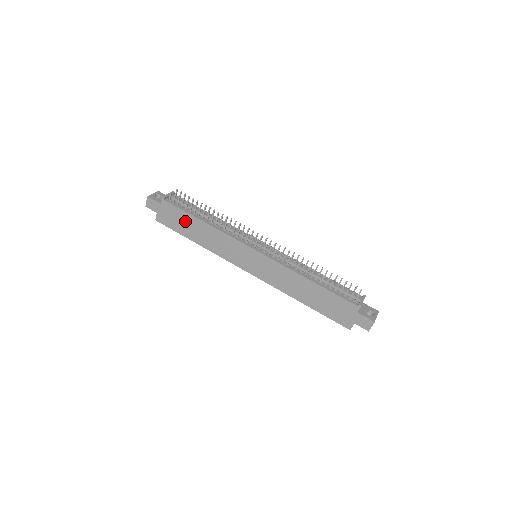
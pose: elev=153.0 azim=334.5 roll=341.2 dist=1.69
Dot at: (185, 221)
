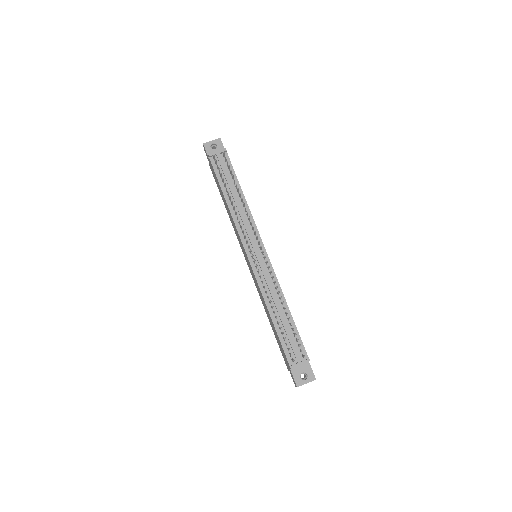
Dot at: (219, 187)
